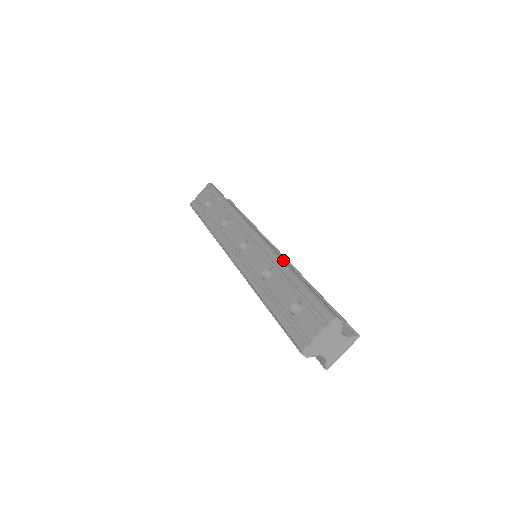
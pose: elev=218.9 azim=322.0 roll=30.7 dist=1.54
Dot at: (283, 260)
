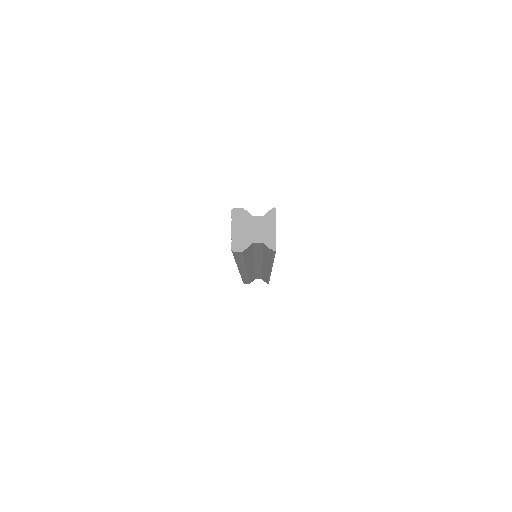
Dot at: occluded
